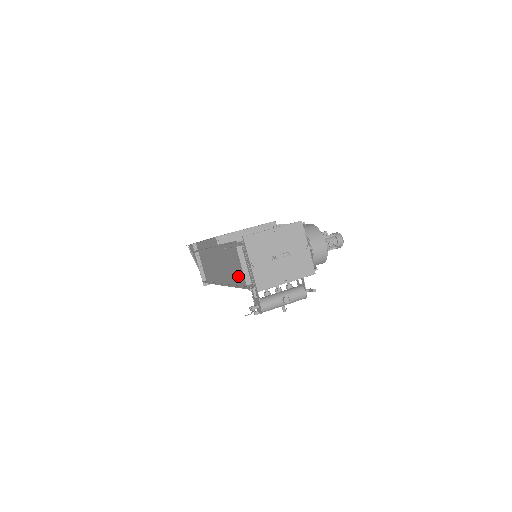
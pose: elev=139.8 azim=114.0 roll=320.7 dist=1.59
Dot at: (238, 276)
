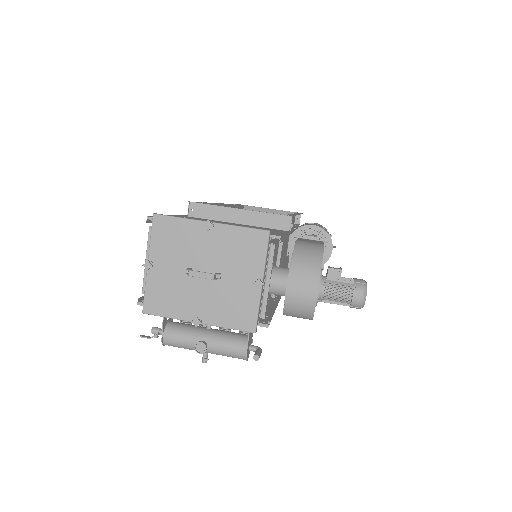
Dot at: occluded
